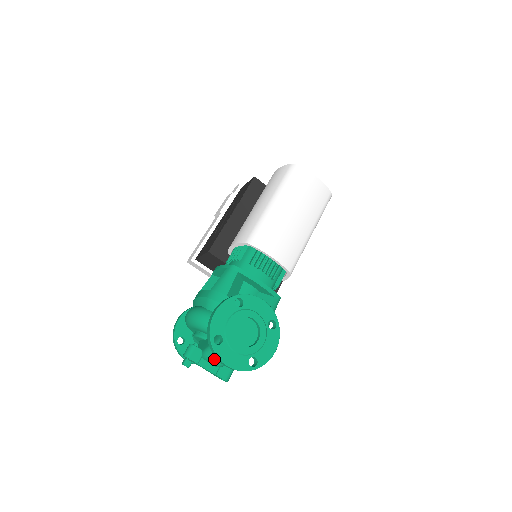
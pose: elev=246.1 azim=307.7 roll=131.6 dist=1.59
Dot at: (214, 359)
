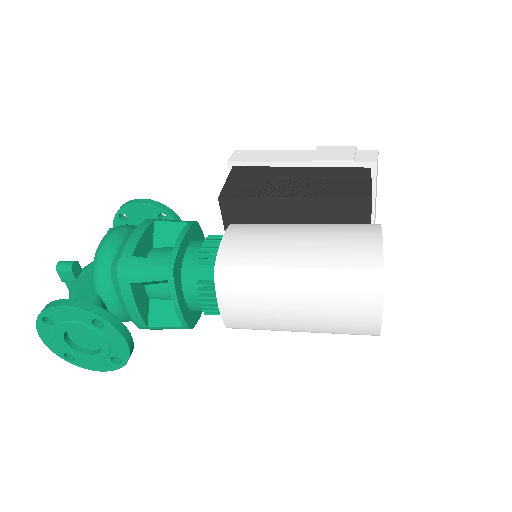
Dot at: occluded
